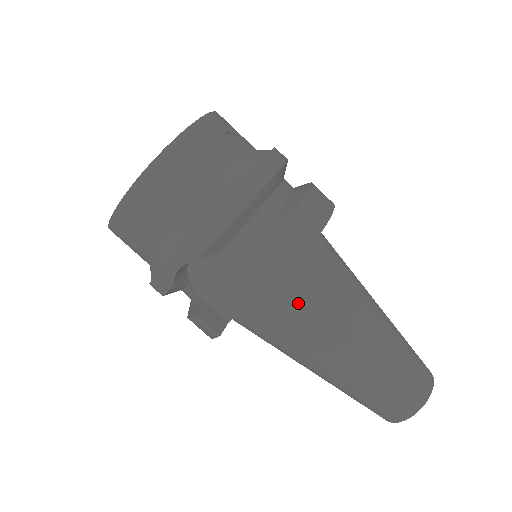
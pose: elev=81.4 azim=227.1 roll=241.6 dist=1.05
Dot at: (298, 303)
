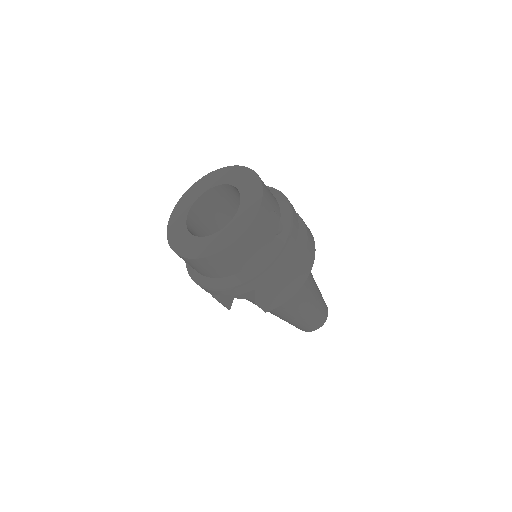
Dot at: occluded
